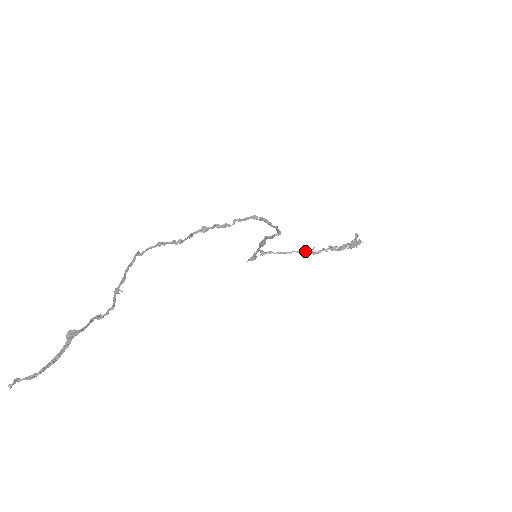
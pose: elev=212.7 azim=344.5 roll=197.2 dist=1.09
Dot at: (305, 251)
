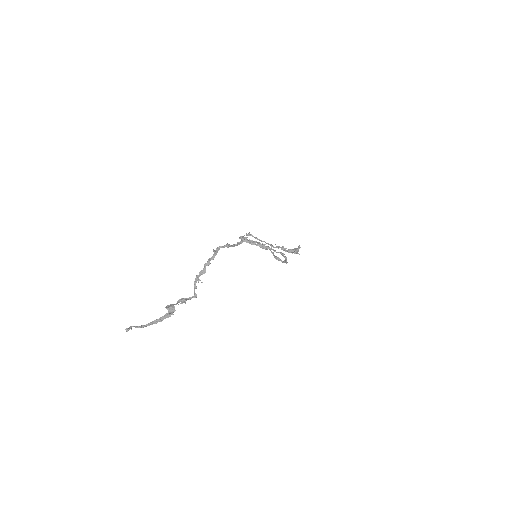
Dot at: (270, 244)
